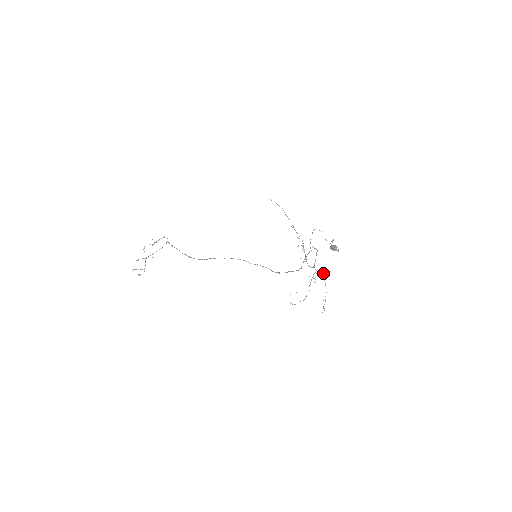
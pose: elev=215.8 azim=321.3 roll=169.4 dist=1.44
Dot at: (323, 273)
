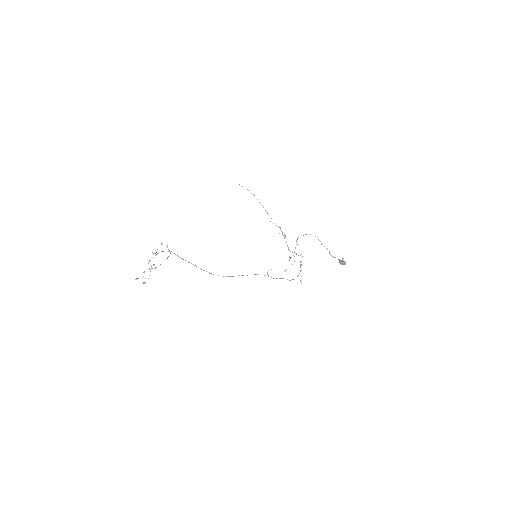
Dot at: occluded
